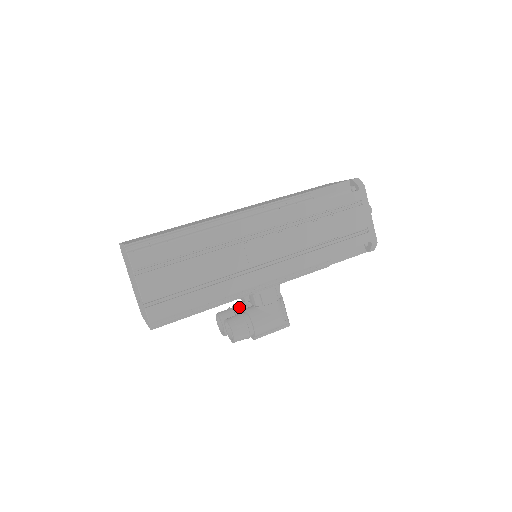
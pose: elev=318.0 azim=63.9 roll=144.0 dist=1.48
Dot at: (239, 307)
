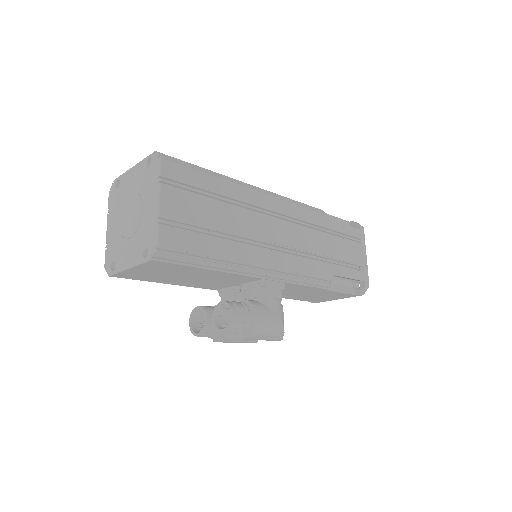
Dot at: occluded
